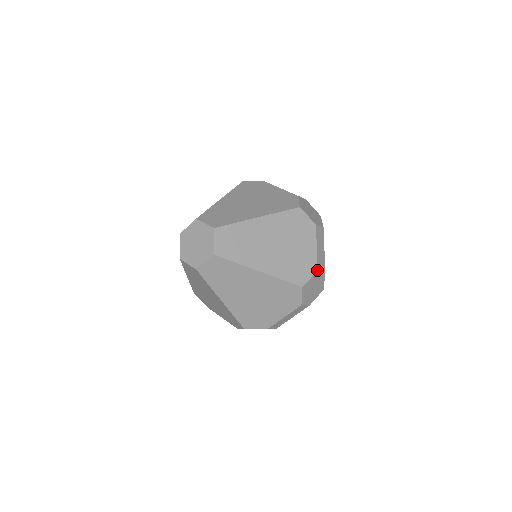
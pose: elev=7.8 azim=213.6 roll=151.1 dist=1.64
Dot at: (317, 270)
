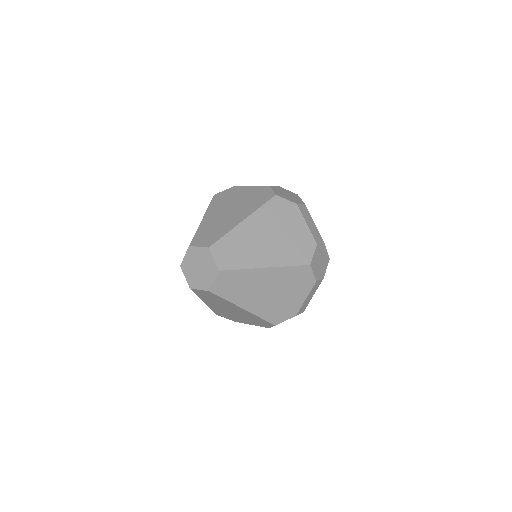
Dot at: (316, 244)
